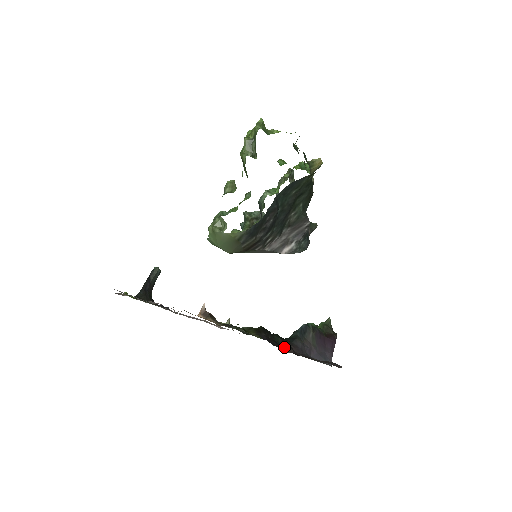
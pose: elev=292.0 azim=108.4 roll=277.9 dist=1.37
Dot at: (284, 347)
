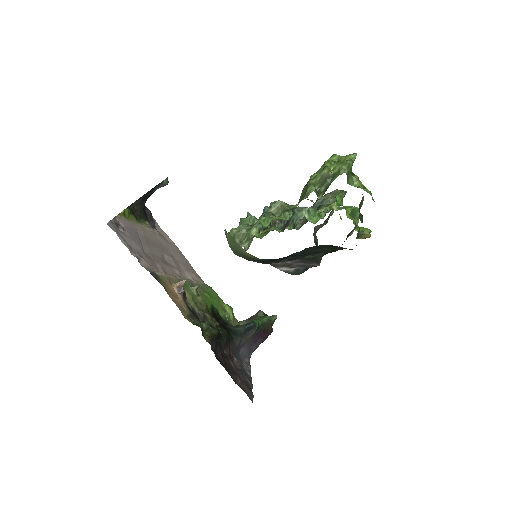
Dot at: (224, 347)
